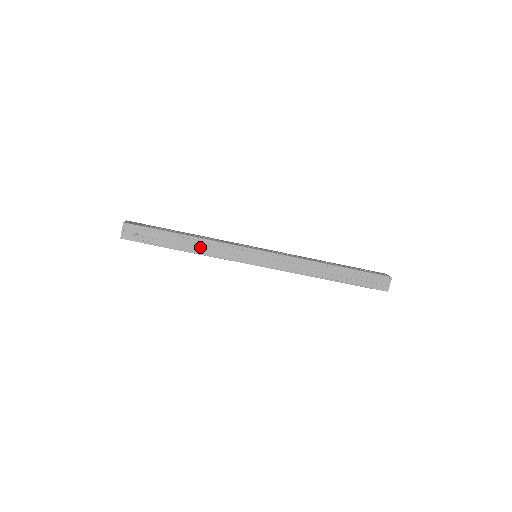
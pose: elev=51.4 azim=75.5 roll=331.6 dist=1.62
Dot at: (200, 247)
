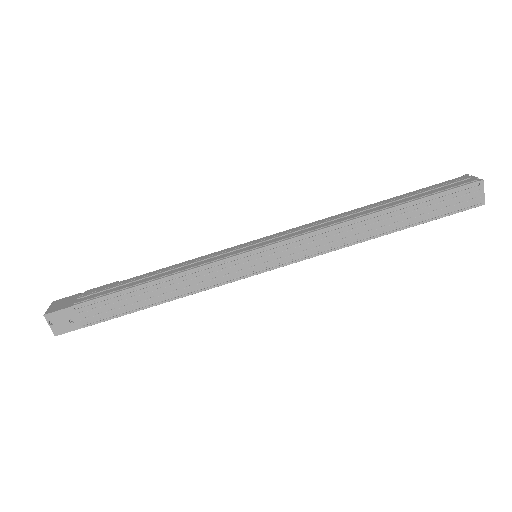
Dot at: (168, 291)
